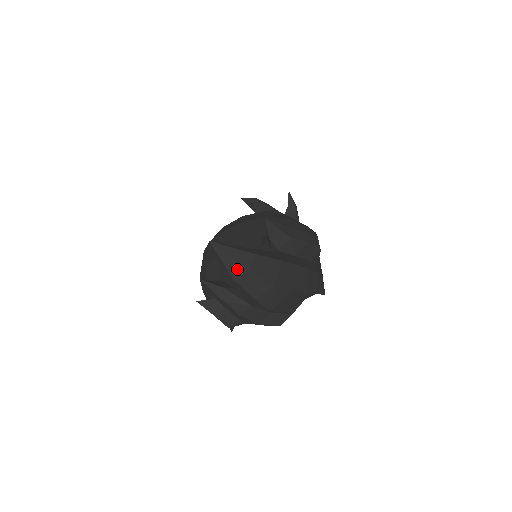
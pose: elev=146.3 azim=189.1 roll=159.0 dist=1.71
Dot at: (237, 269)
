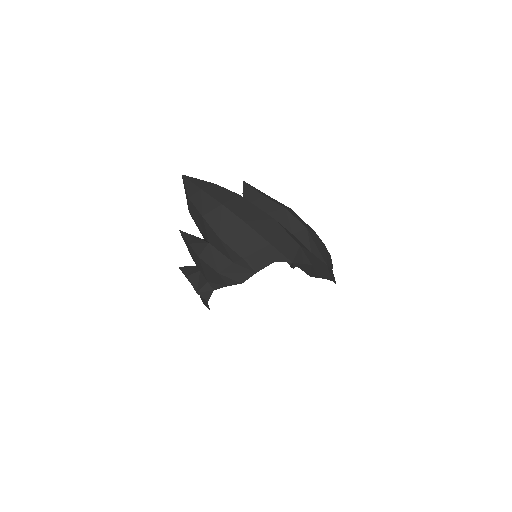
Dot at: (193, 189)
